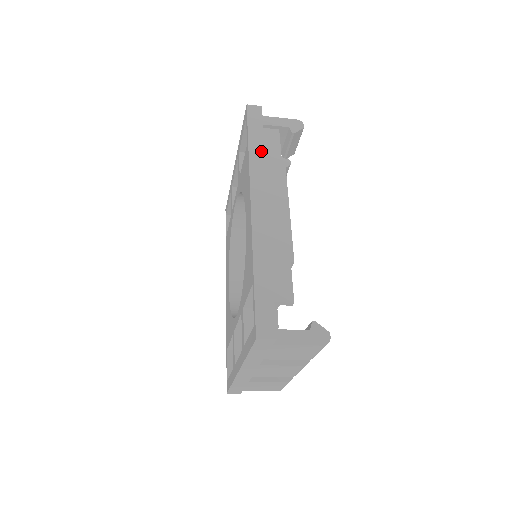
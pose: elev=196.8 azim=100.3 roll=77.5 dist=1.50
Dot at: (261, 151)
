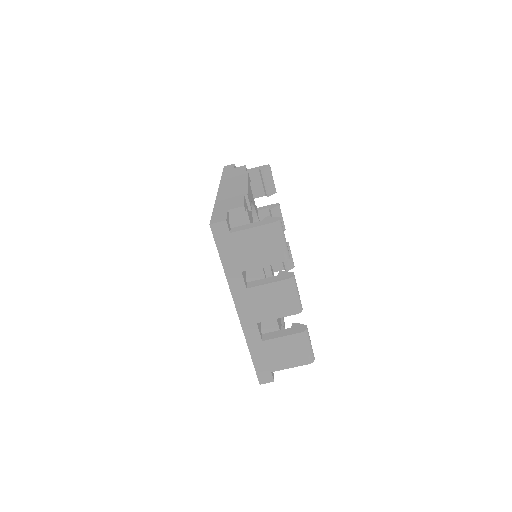
Dot at: (231, 174)
